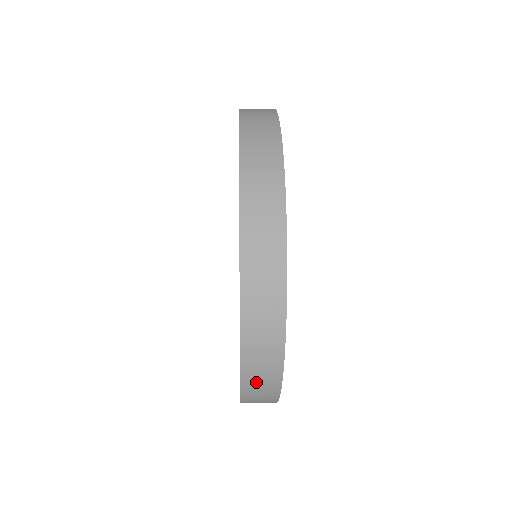
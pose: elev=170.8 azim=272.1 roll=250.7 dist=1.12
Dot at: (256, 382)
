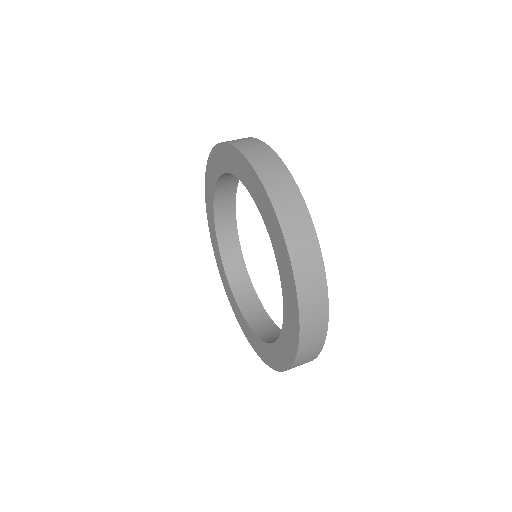
Dot at: (310, 328)
